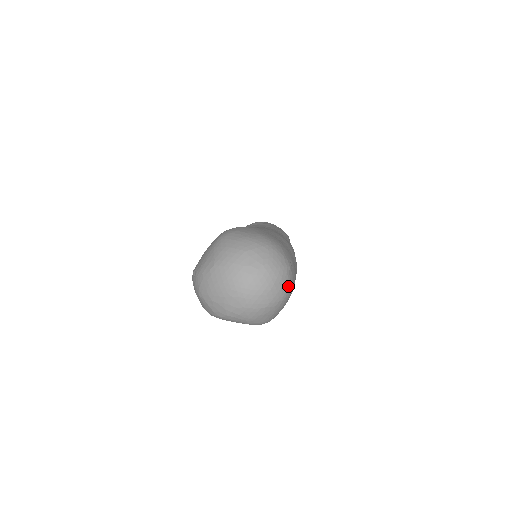
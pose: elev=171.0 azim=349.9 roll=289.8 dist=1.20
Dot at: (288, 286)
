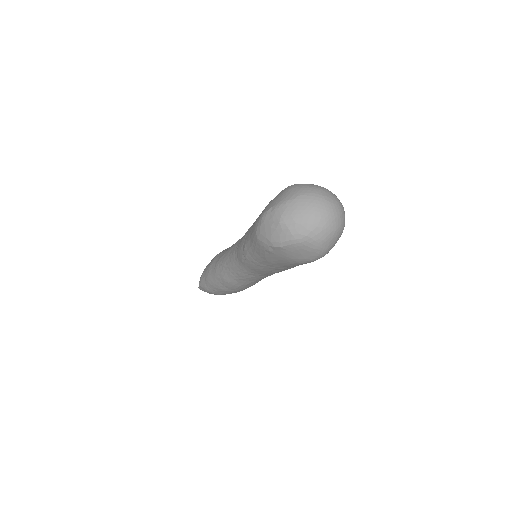
Dot at: occluded
